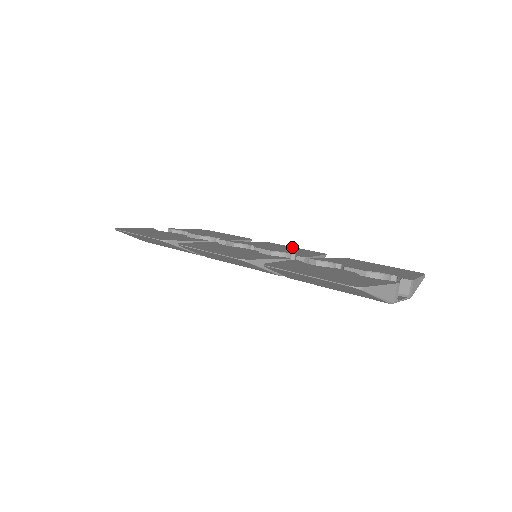
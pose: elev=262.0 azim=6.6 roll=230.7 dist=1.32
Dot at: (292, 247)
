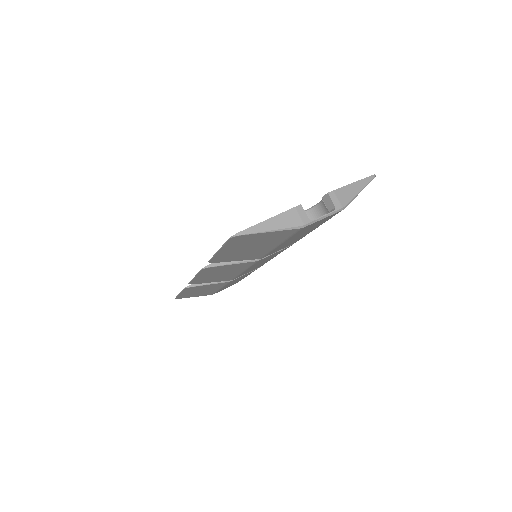
Dot at: occluded
